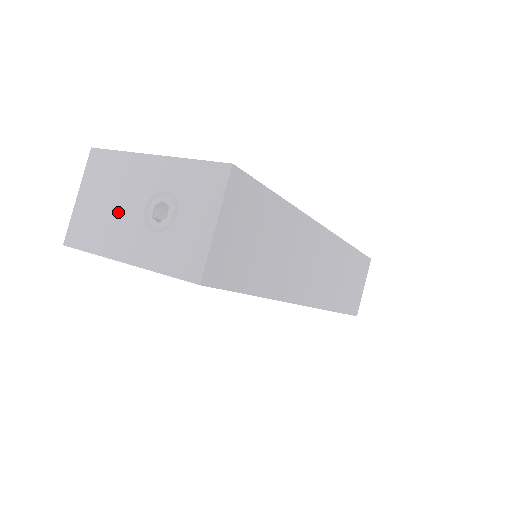
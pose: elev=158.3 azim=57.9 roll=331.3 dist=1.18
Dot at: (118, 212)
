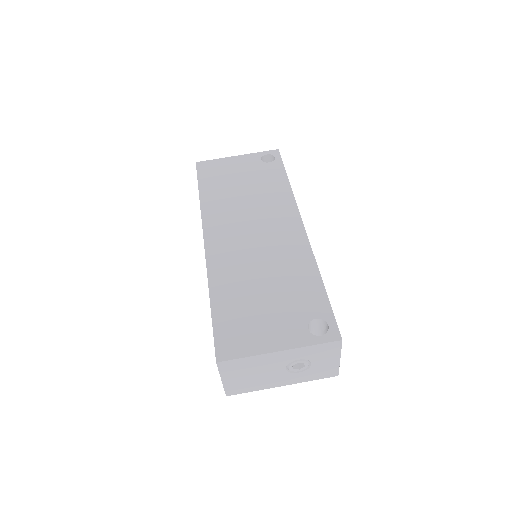
Dot at: (265, 375)
